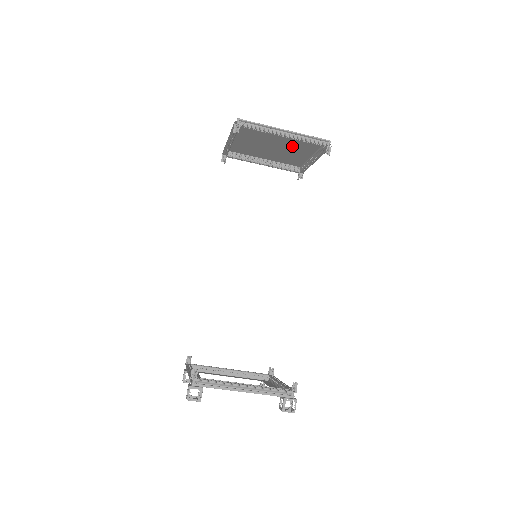
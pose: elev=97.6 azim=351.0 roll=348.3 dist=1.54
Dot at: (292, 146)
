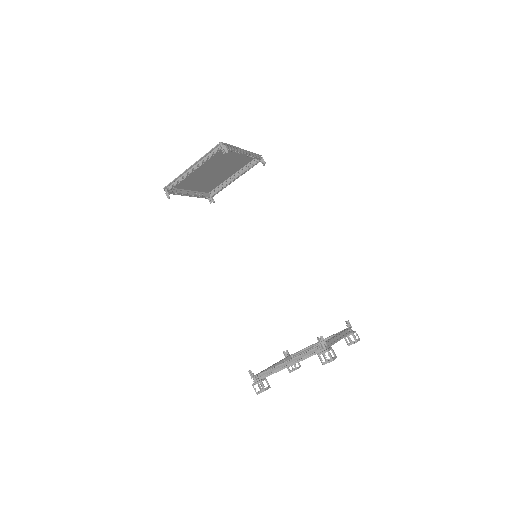
Dot at: (228, 168)
